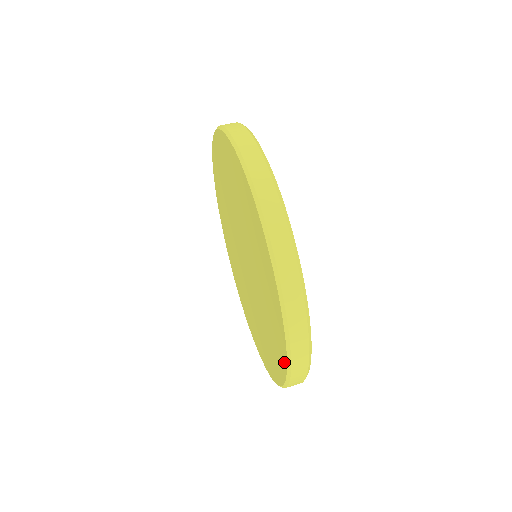
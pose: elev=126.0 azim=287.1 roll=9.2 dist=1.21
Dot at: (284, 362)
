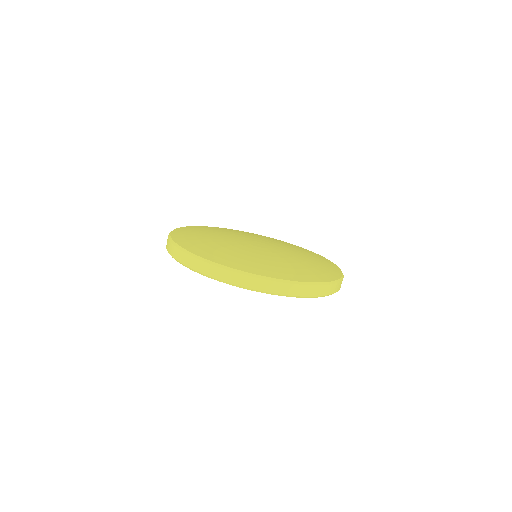
Dot at: occluded
